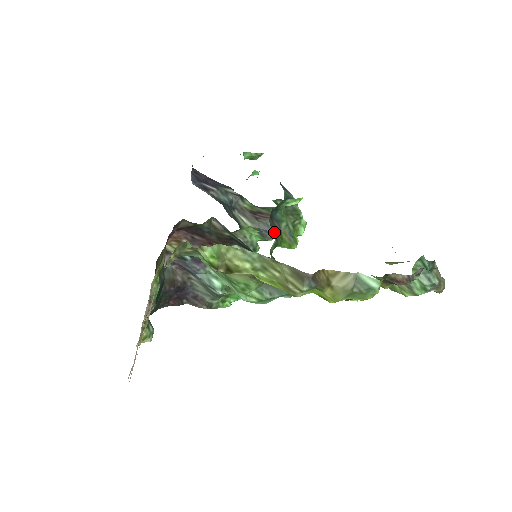
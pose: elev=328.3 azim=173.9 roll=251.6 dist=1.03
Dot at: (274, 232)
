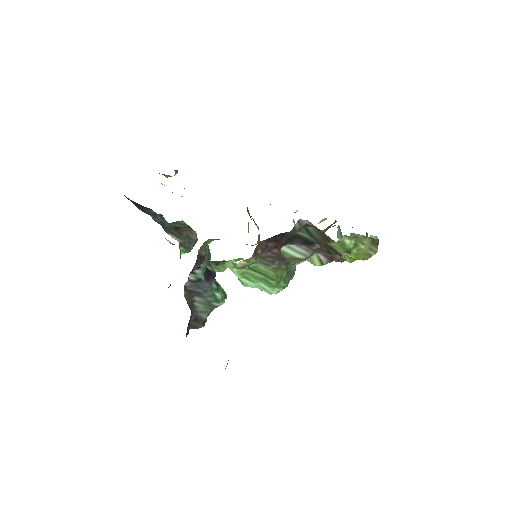
Dot at: occluded
